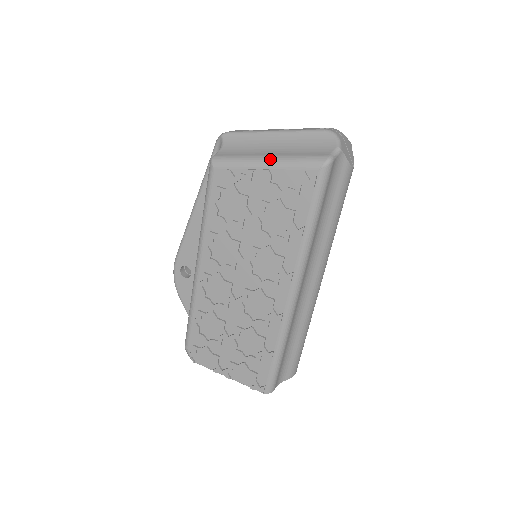
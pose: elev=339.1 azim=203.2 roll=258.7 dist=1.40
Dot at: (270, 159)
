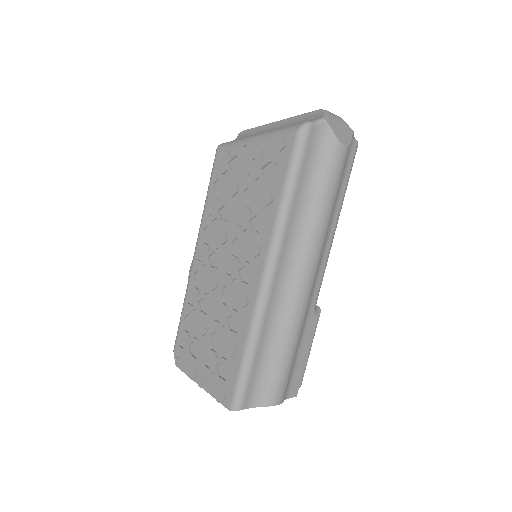
Dot at: (260, 134)
